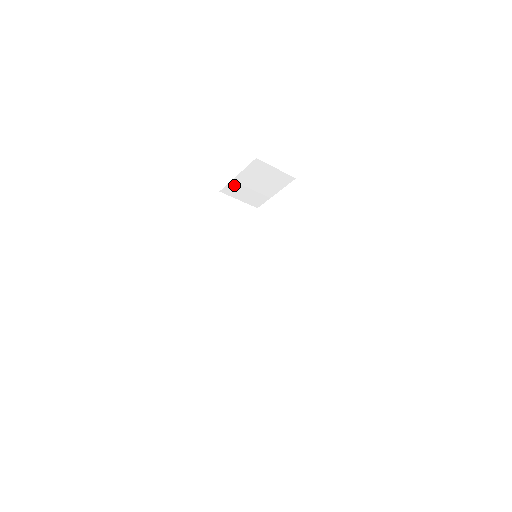
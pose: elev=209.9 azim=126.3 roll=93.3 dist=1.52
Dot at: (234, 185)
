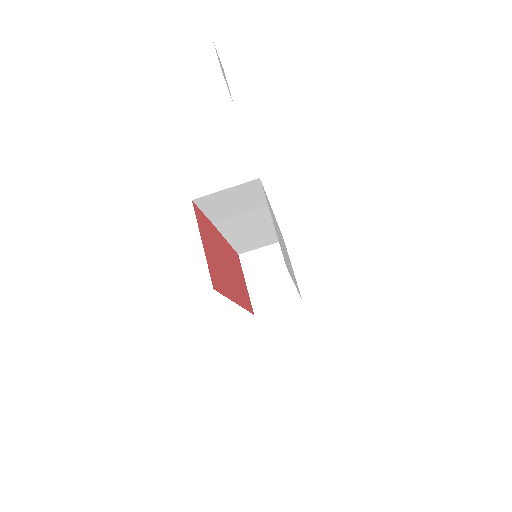
Dot at: (256, 296)
